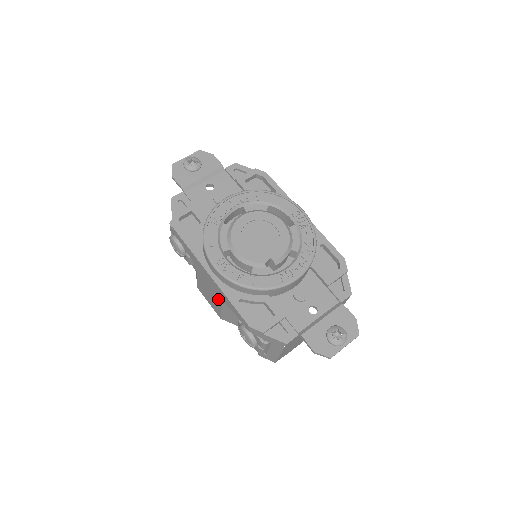
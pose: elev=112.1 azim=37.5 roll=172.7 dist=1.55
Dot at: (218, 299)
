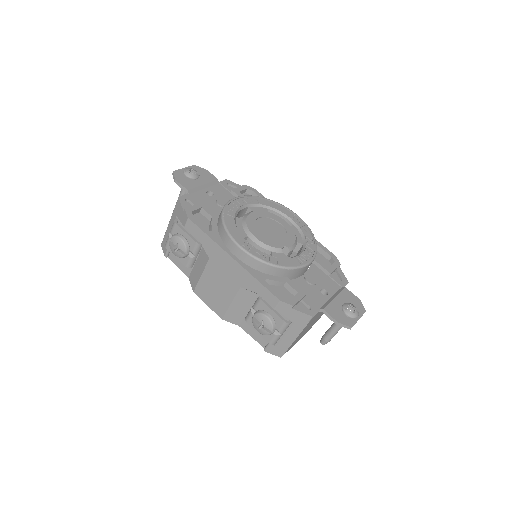
Dot at: (233, 288)
